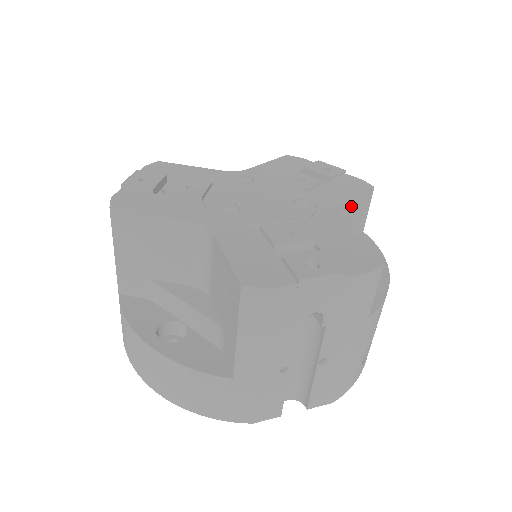
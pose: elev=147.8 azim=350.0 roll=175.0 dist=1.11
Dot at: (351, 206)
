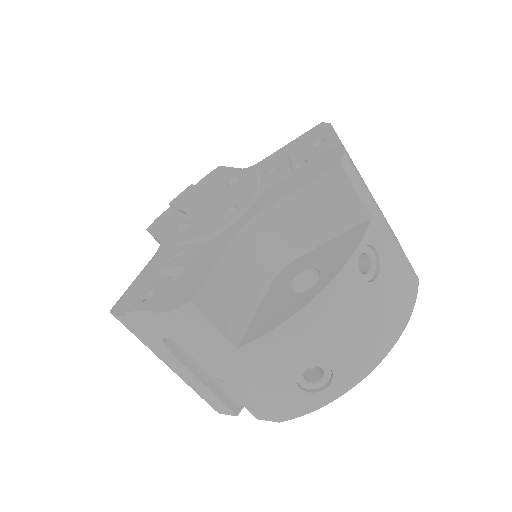
Dot at: (293, 202)
